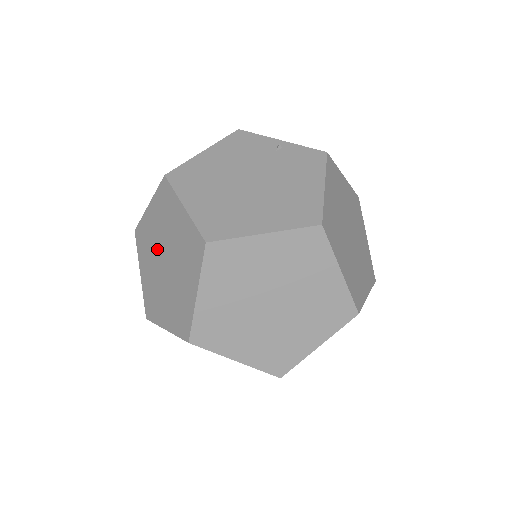
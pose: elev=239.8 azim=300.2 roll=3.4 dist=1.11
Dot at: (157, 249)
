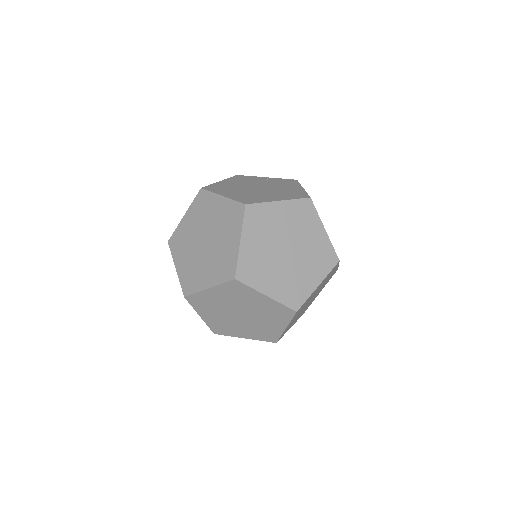
Dot at: (195, 238)
